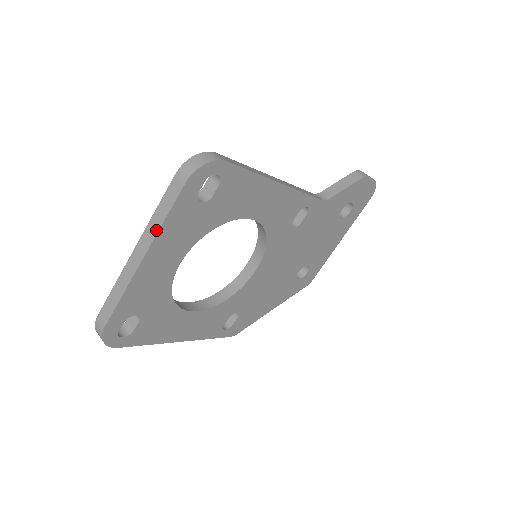
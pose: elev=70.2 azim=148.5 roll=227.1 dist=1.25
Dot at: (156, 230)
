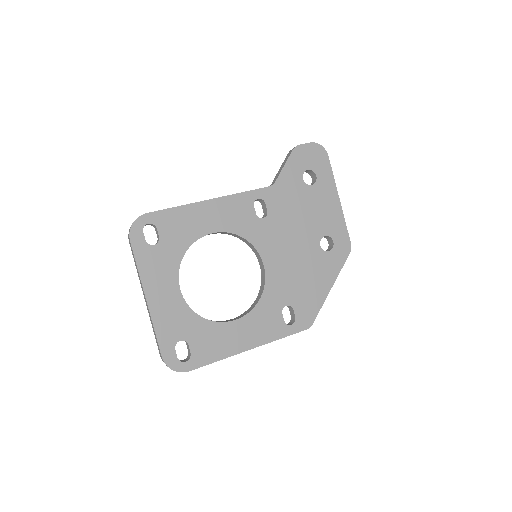
Dot at: (139, 277)
